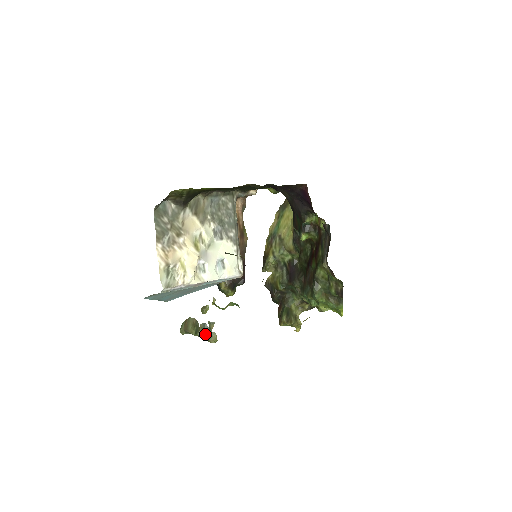
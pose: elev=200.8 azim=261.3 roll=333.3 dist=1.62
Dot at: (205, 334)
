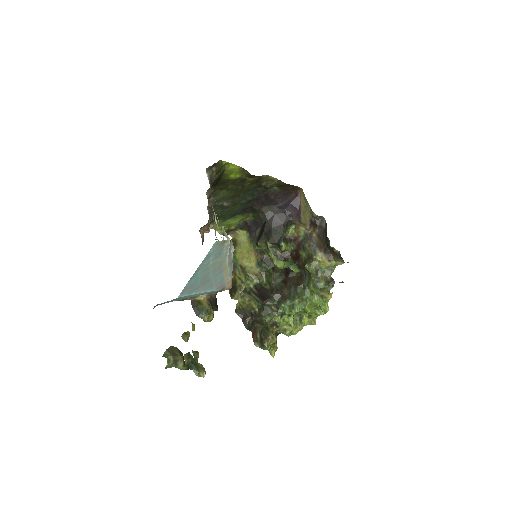
Dot at: (192, 365)
